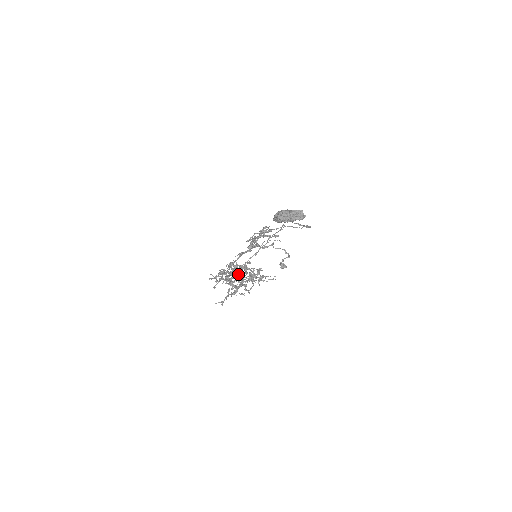
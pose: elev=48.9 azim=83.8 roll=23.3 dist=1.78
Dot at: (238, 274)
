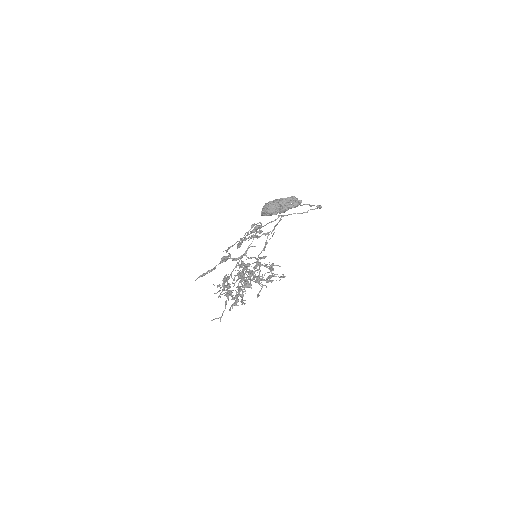
Dot at: (245, 277)
